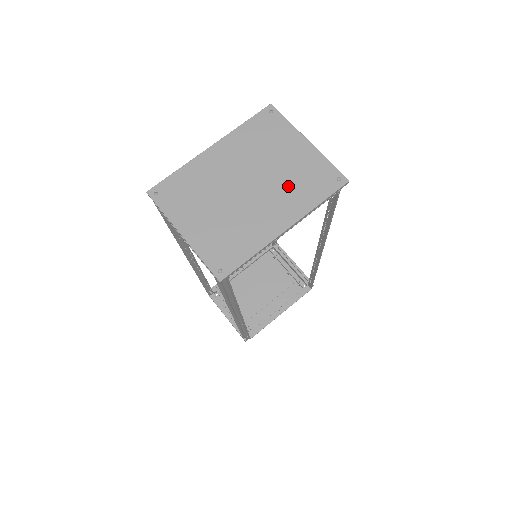
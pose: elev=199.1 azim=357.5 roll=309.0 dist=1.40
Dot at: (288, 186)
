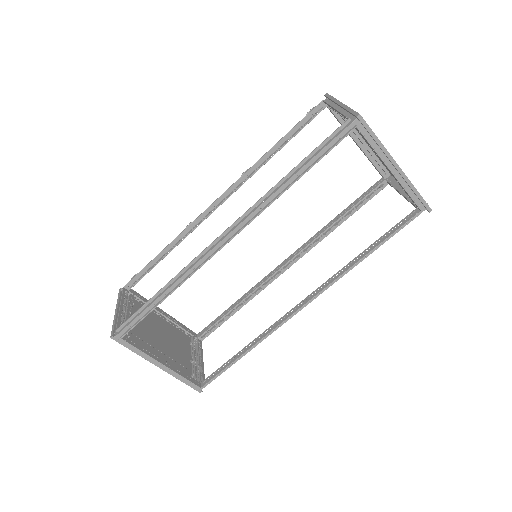
Dot at: occluded
